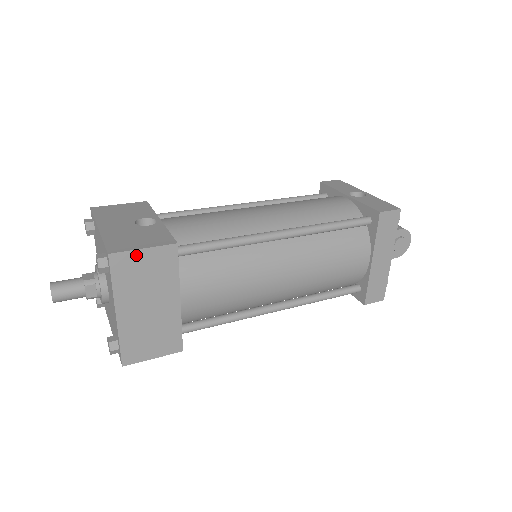
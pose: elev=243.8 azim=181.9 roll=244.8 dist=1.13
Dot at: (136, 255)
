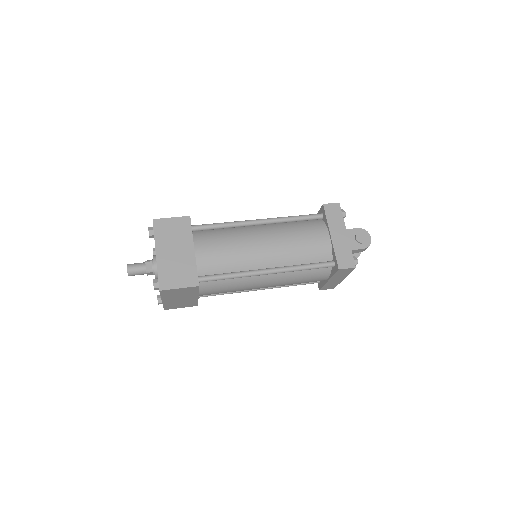
Dot at: (167, 221)
